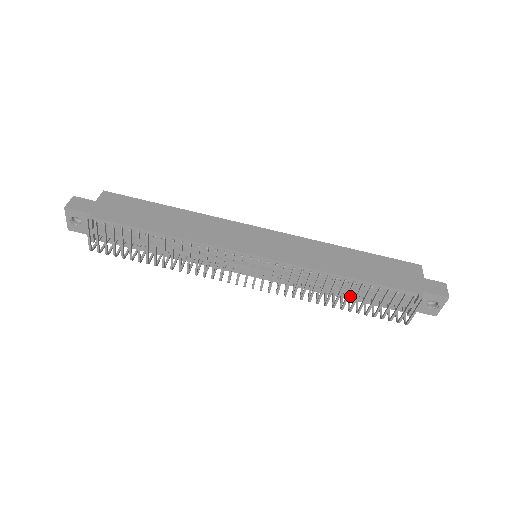
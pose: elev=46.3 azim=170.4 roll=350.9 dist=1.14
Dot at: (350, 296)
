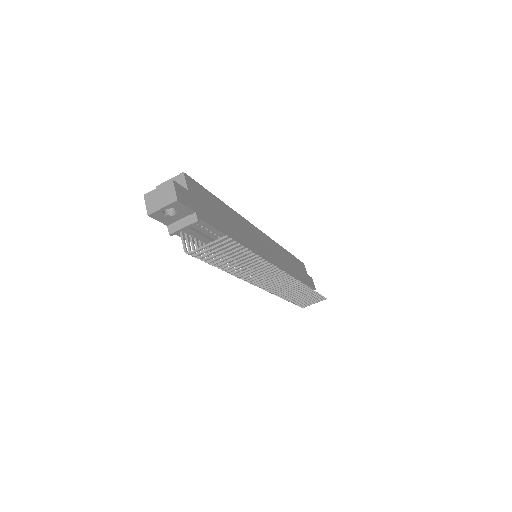
Dot at: occluded
